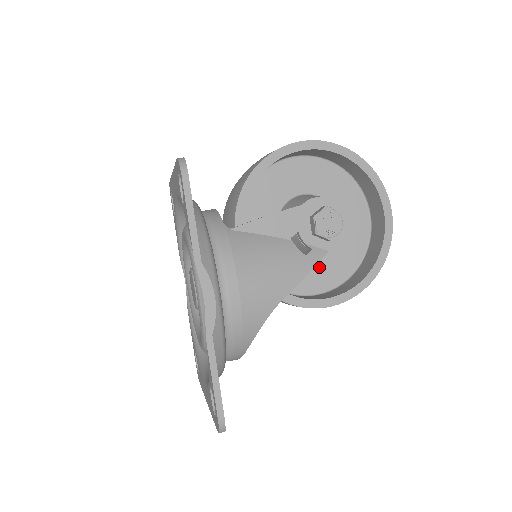
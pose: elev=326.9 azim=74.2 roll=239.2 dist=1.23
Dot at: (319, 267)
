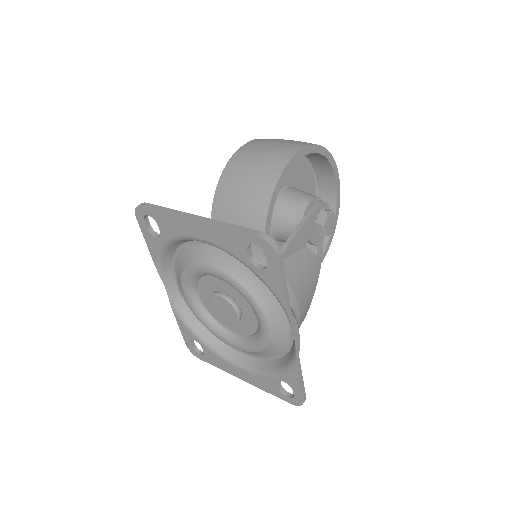
Dot at: occluded
